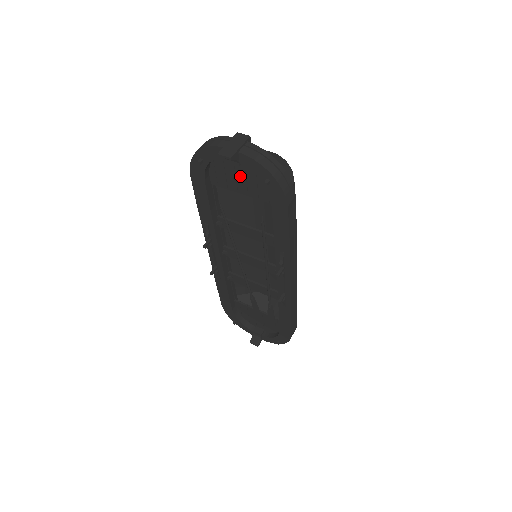
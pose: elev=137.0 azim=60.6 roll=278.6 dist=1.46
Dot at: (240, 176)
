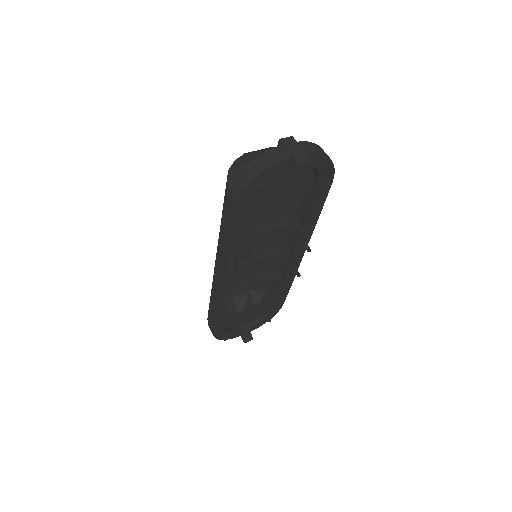
Dot at: (284, 180)
